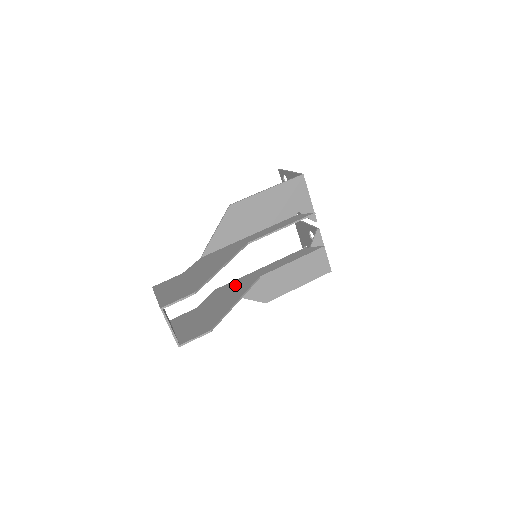
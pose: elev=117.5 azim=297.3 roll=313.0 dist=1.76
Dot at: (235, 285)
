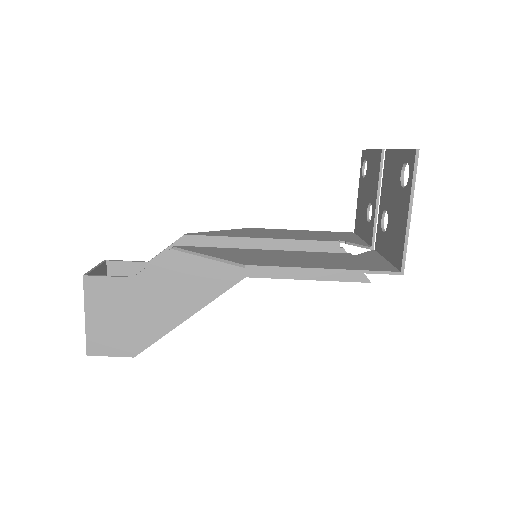
Dot at: occluded
